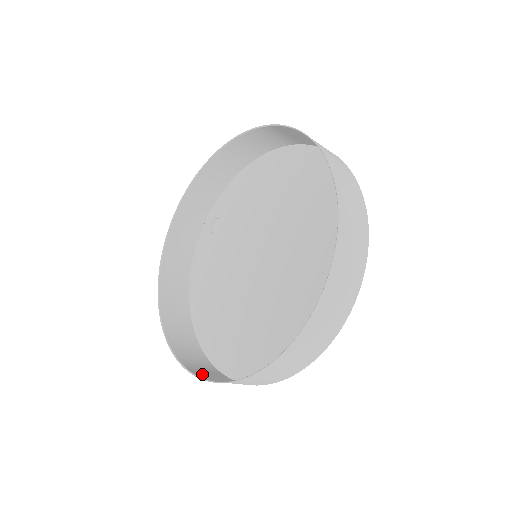
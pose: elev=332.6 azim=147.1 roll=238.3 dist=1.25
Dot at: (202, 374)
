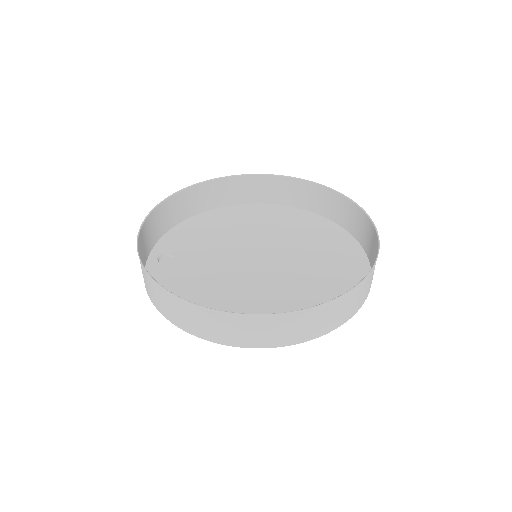
Dot at: (291, 319)
